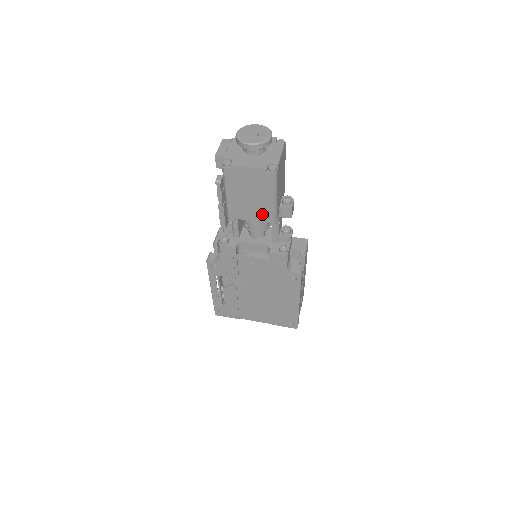
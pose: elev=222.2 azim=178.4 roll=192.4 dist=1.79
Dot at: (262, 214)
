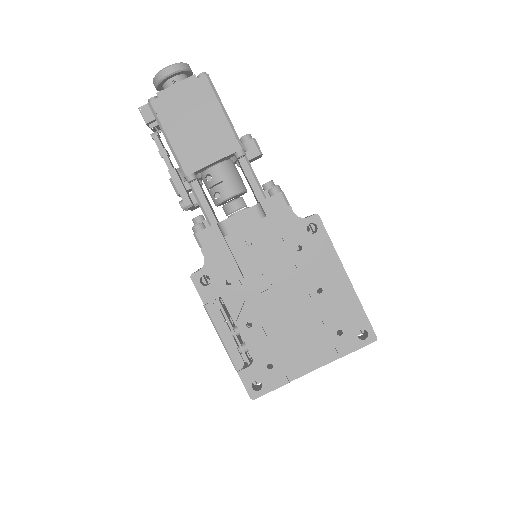
Dot at: (221, 143)
